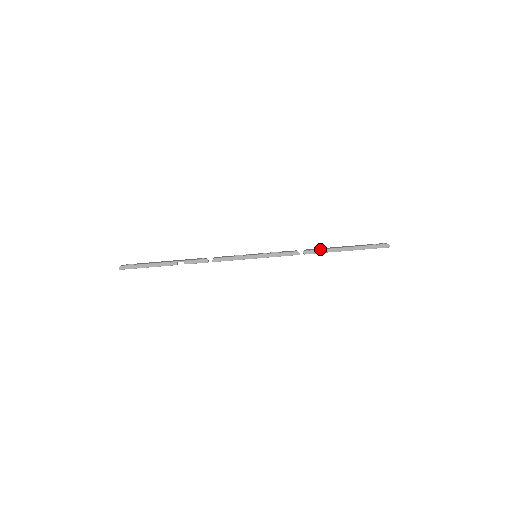
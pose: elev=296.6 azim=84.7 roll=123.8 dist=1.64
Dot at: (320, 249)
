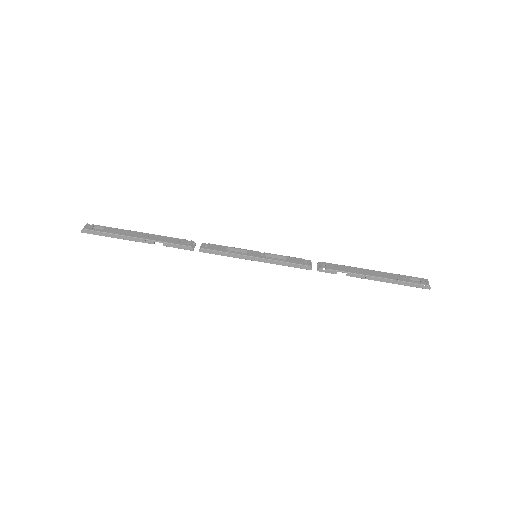
Dot at: (339, 270)
